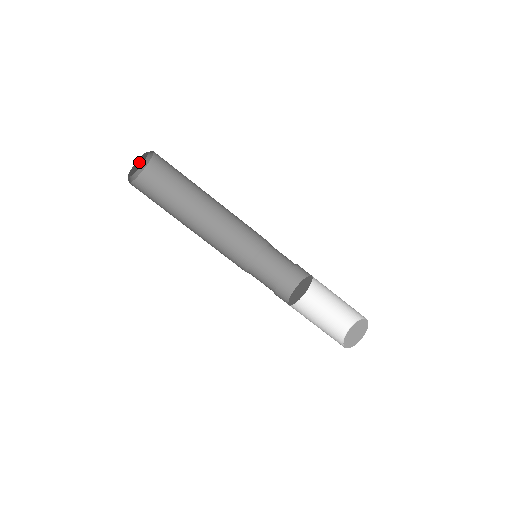
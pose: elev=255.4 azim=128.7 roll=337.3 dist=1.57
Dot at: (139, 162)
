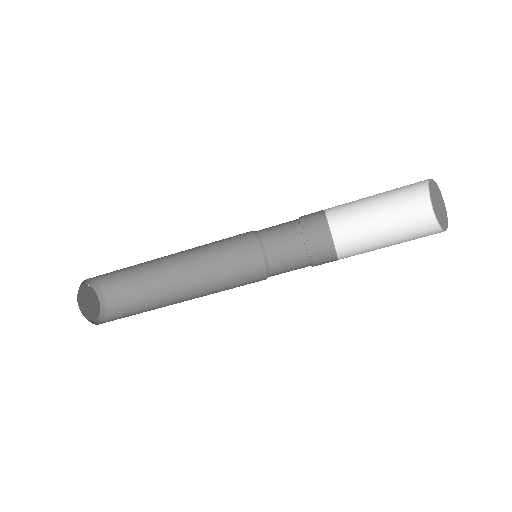
Dot at: (88, 300)
